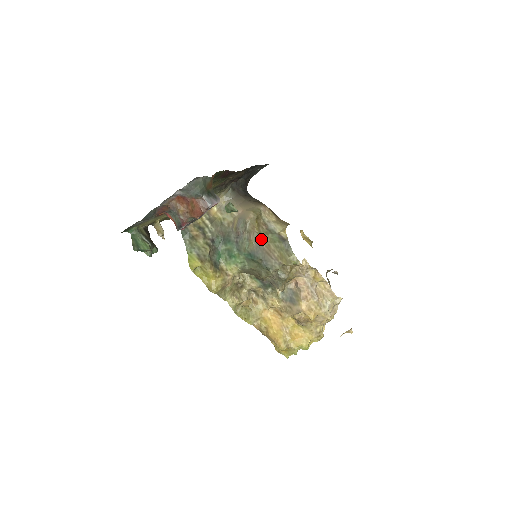
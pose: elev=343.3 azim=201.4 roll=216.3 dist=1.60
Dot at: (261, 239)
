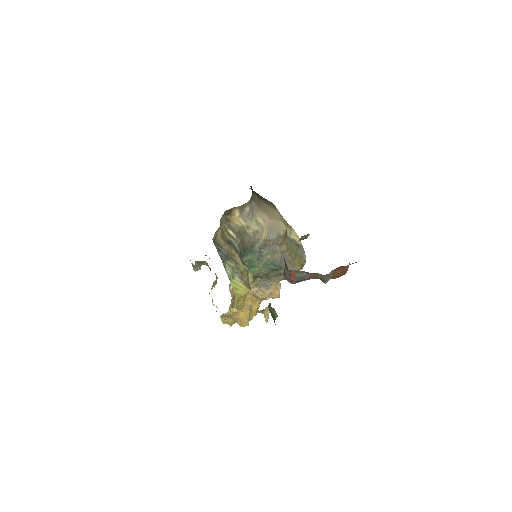
Dot at: (288, 250)
